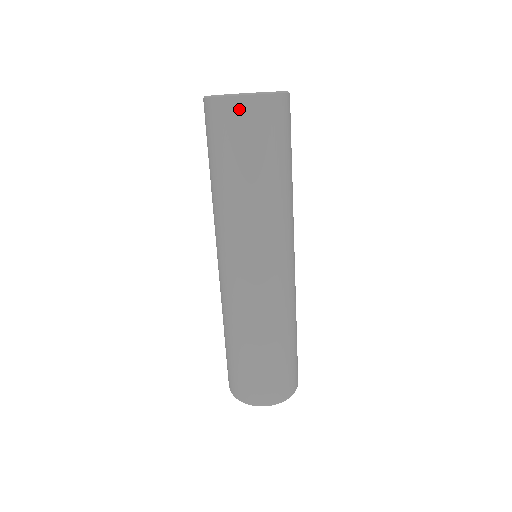
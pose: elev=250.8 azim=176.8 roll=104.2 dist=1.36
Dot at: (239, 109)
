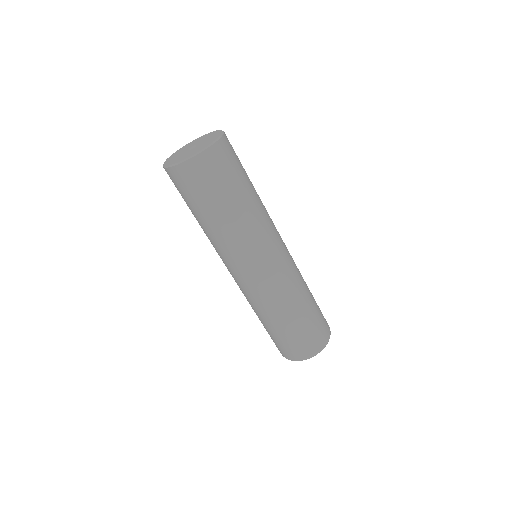
Dot at: (179, 175)
